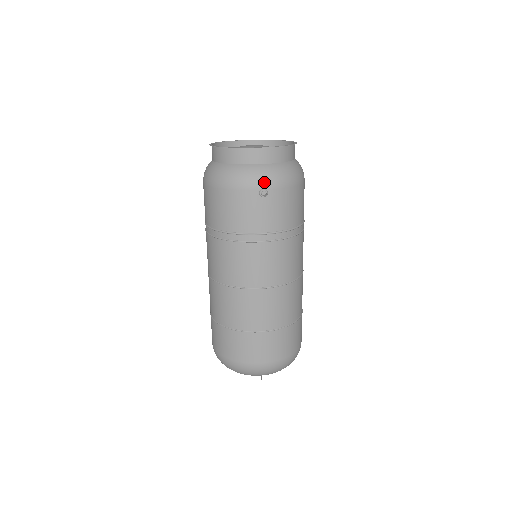
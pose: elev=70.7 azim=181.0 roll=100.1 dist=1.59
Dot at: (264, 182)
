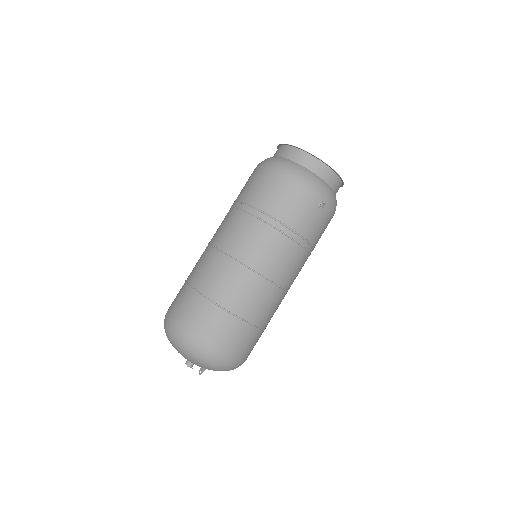
Dot at: (325, 197)
